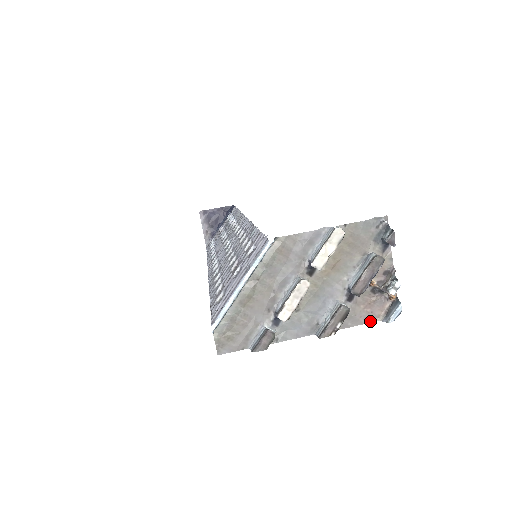
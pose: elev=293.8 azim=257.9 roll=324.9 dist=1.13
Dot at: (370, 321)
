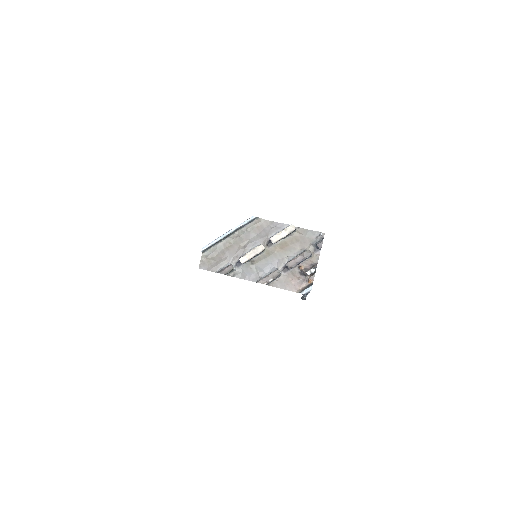
Dot at: (291, 290)
